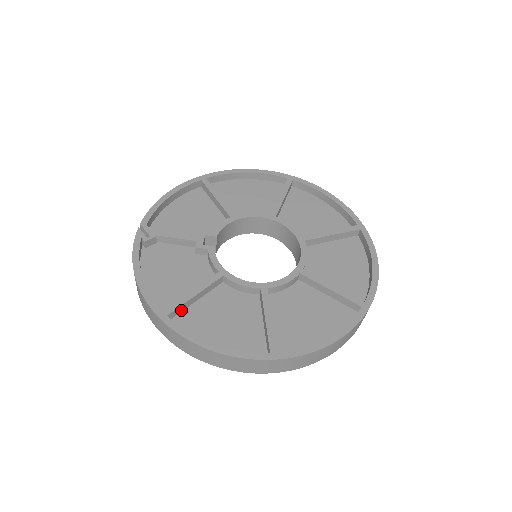
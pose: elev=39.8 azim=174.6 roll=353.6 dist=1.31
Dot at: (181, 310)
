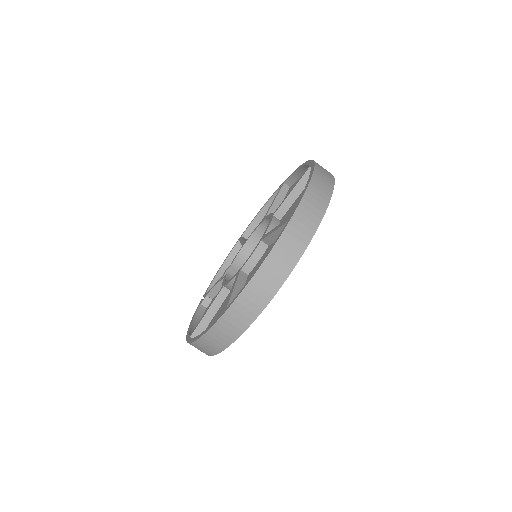
Dot at: (204, 329)
